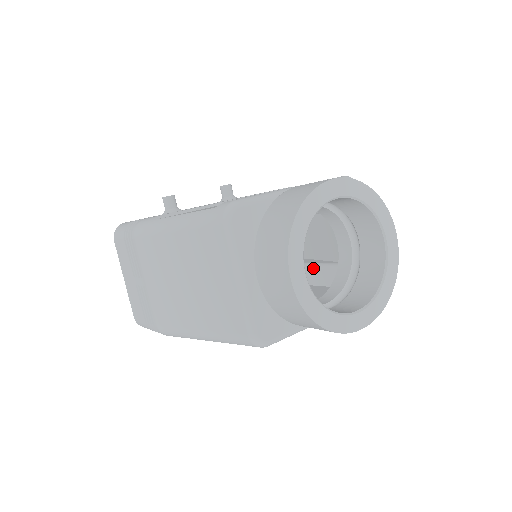
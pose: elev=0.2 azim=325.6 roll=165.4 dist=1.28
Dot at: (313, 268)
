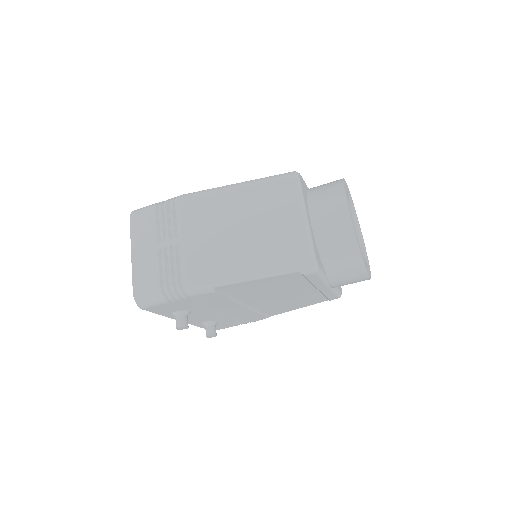
Dot at: occluded
